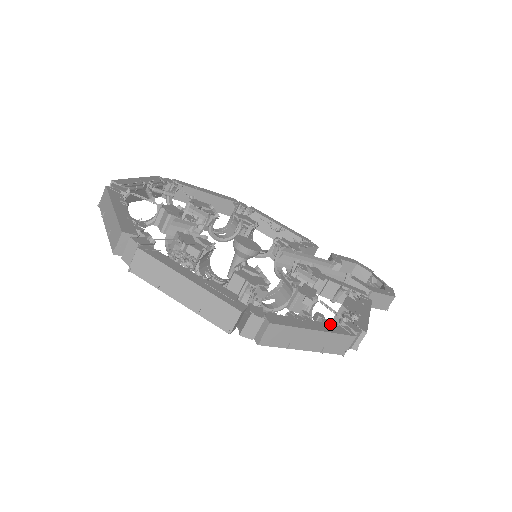
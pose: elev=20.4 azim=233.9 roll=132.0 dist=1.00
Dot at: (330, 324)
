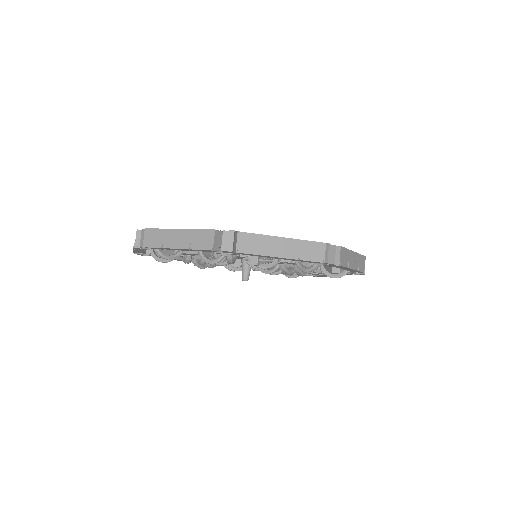
Dot at: occluded
